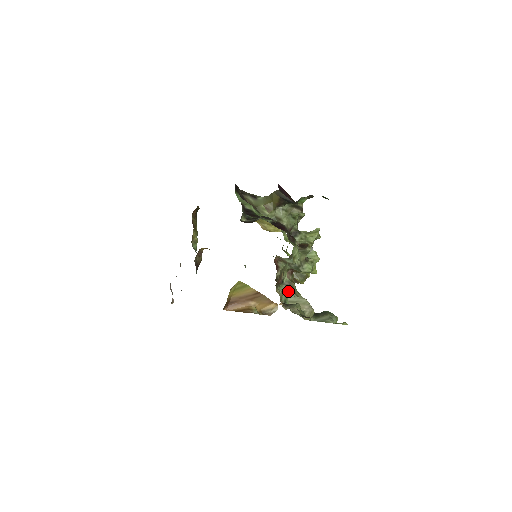
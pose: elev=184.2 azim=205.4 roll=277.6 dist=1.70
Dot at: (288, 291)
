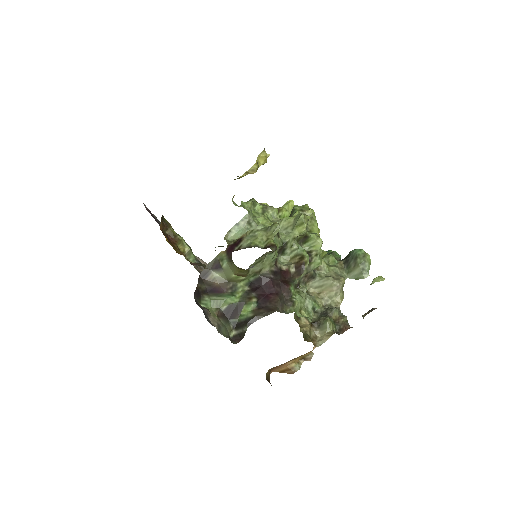
Dot at: (309, 280)
